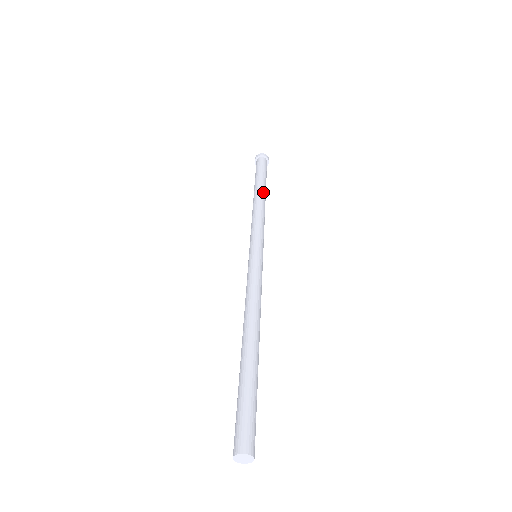
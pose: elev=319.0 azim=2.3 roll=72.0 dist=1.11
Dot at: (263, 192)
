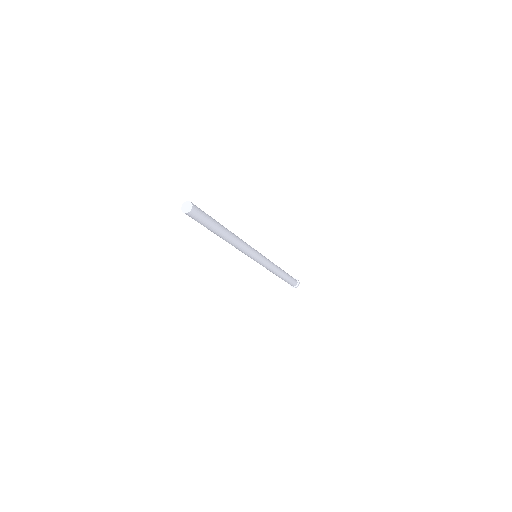
Dot at: (283, 270)
